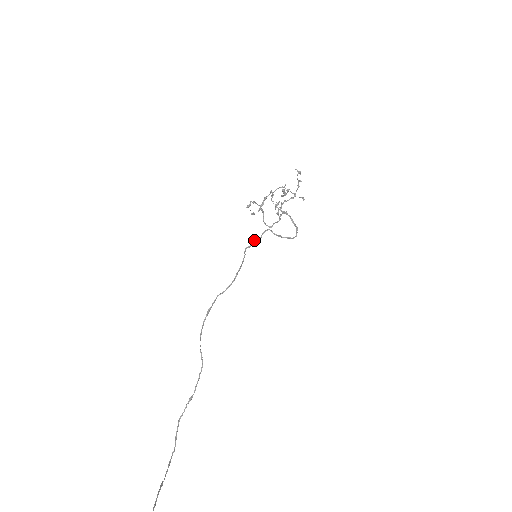
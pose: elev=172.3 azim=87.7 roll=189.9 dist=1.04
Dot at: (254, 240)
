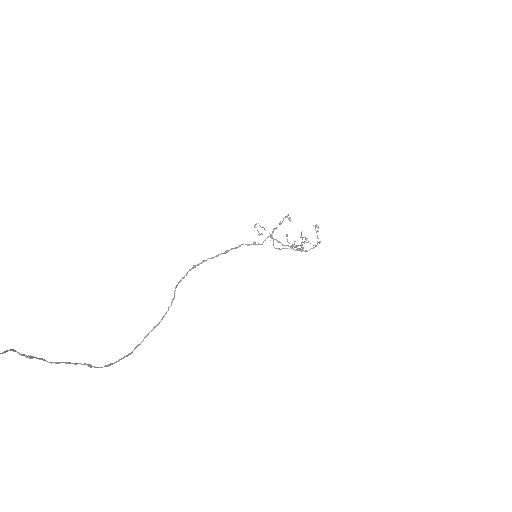
Dot at: (254, 242)
